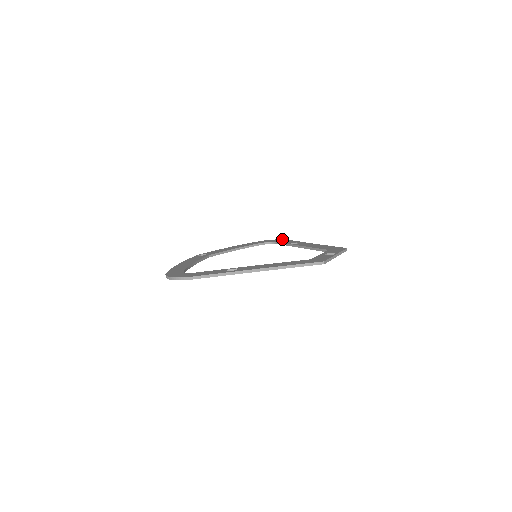
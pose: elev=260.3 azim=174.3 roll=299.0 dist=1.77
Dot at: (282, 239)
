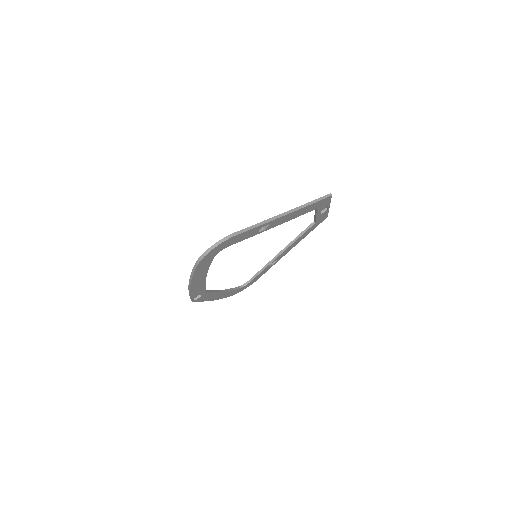
Dot at: occluded
